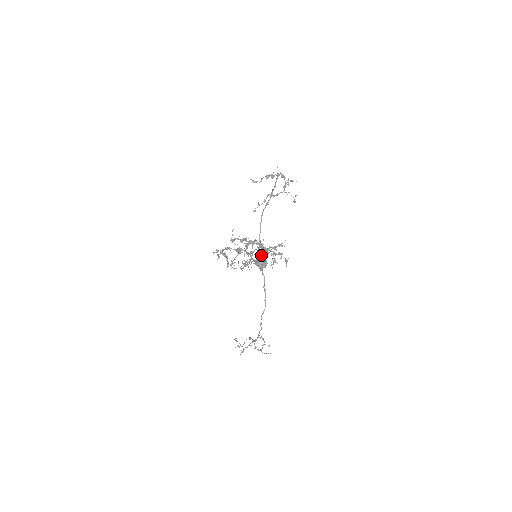
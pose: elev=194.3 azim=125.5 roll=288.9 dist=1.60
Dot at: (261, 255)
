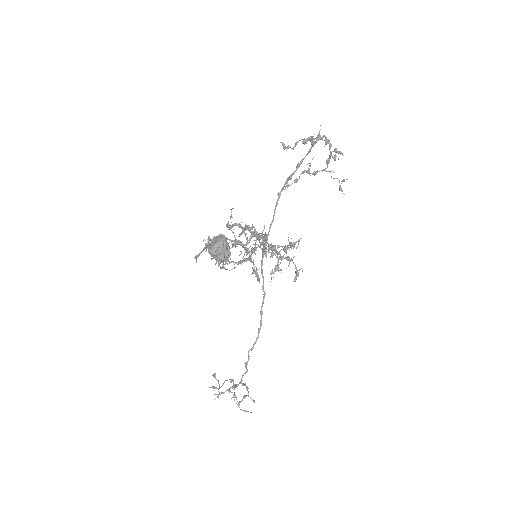
Dot at: (221, 236)
